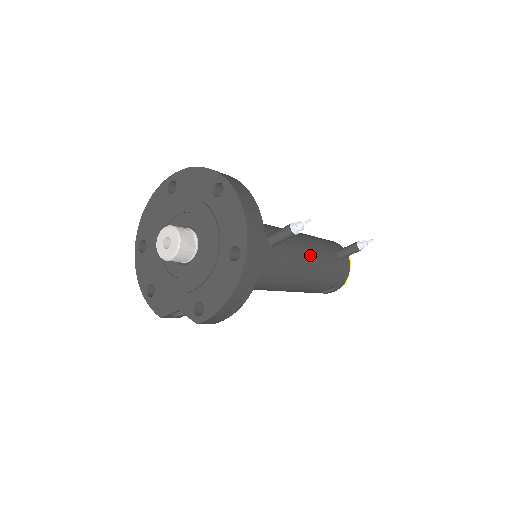
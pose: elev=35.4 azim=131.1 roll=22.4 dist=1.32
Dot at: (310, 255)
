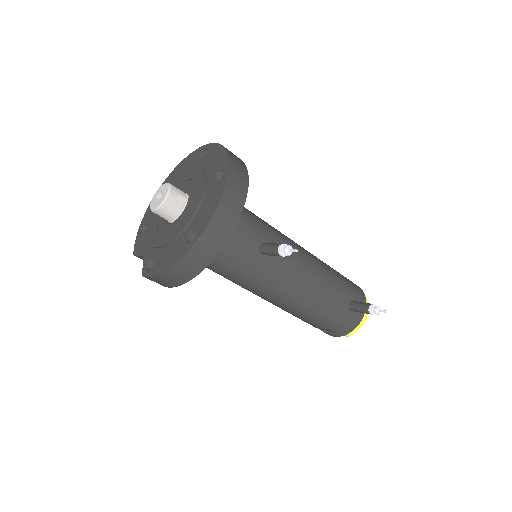
Dot at: (308, 286)
